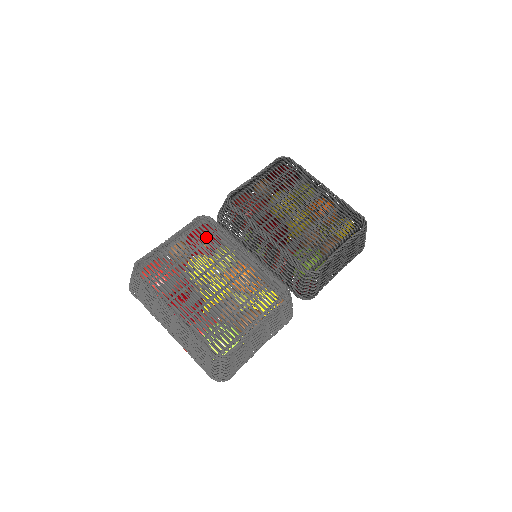
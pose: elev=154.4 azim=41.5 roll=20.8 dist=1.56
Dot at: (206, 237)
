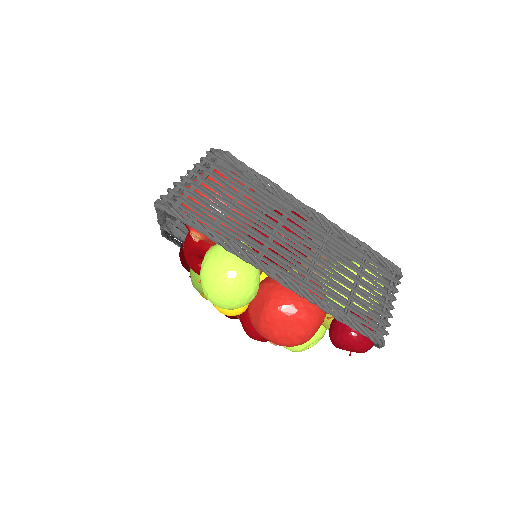
Dot at: occluded
